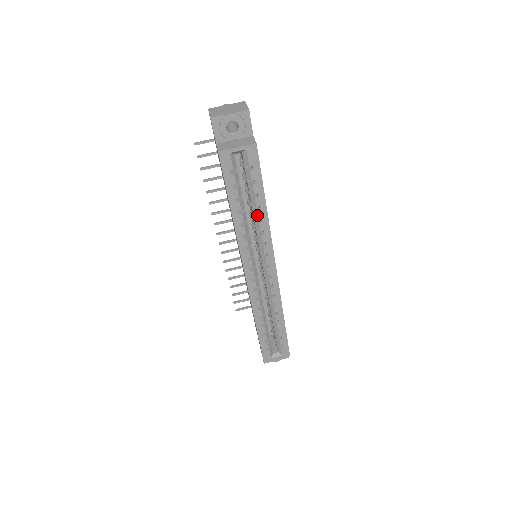
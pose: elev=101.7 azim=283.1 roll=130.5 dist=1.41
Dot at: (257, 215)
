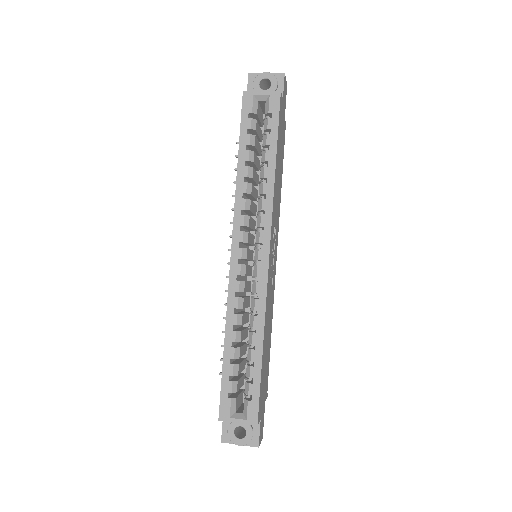
Dot at: (264, 172)
